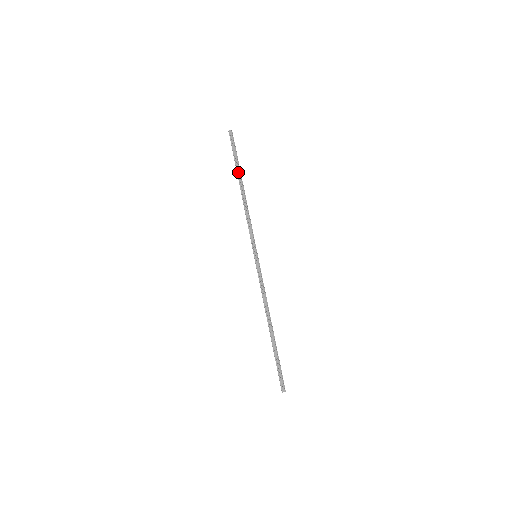
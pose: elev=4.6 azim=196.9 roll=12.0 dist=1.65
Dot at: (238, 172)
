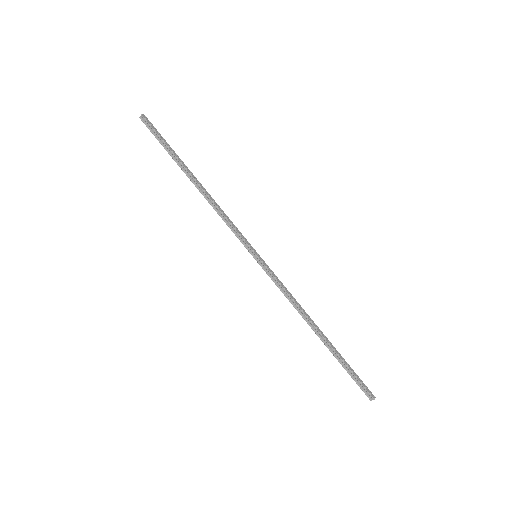
Dot at: (182, 162)
